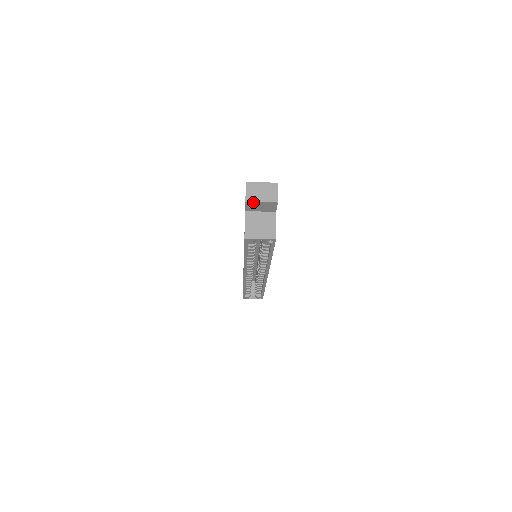
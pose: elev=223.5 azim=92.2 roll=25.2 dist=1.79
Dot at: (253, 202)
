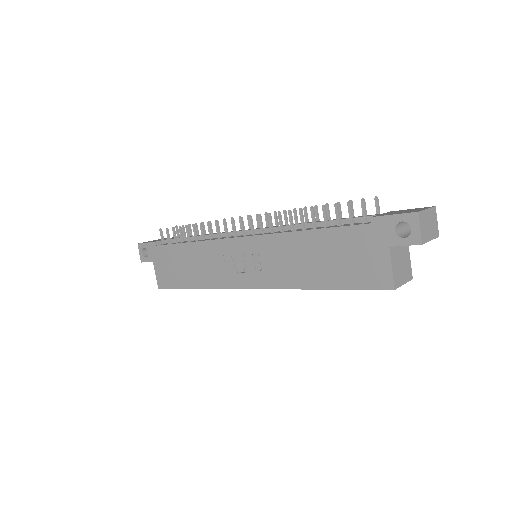
Dot at: (424, 242)
